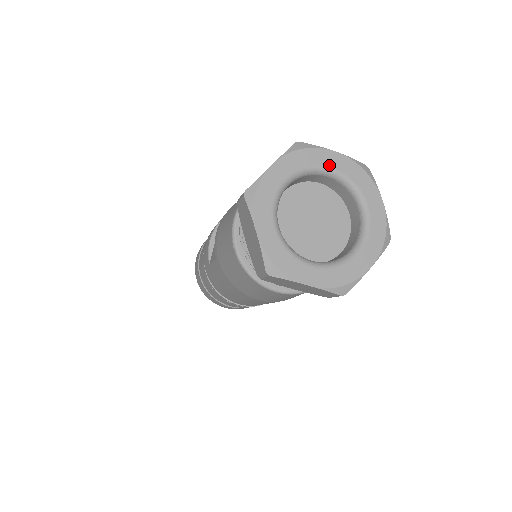
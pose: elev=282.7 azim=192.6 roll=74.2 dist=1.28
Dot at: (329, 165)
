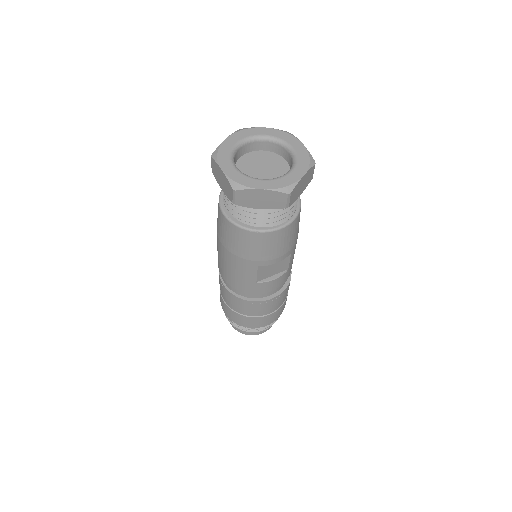
Dot at: (293, 145)
